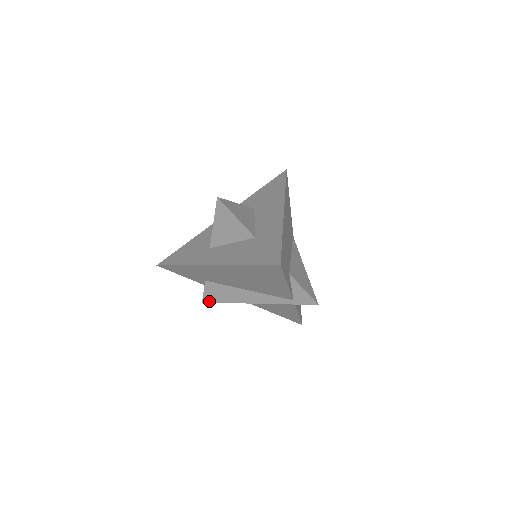
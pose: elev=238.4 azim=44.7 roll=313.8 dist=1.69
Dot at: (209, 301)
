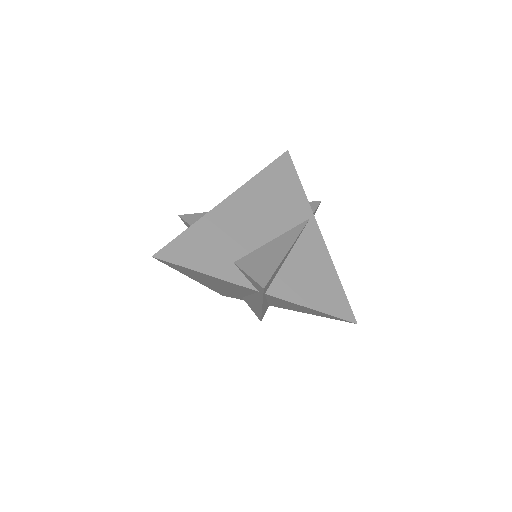
Dot at: (260, 318)
